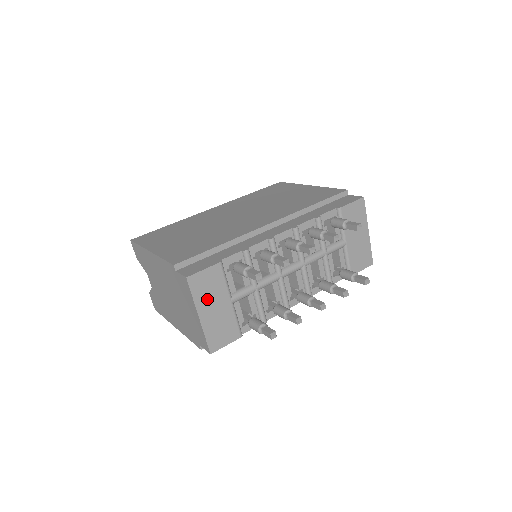
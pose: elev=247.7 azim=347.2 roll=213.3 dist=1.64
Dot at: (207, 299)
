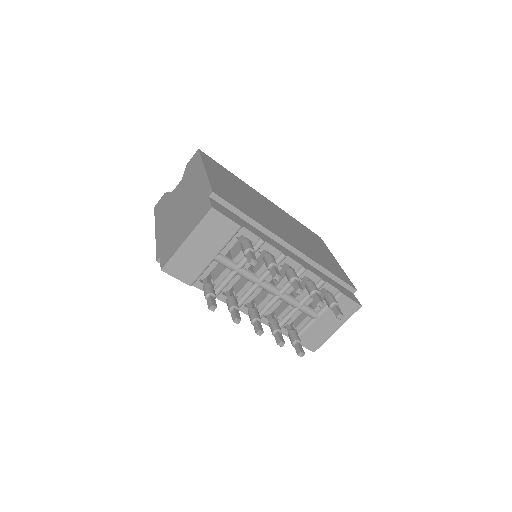
Dot at: (205, 236)
